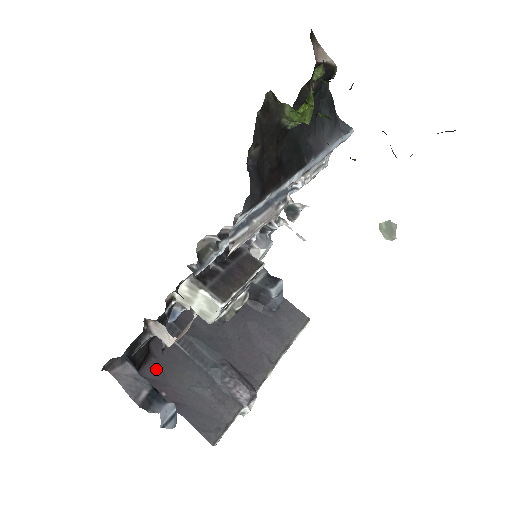
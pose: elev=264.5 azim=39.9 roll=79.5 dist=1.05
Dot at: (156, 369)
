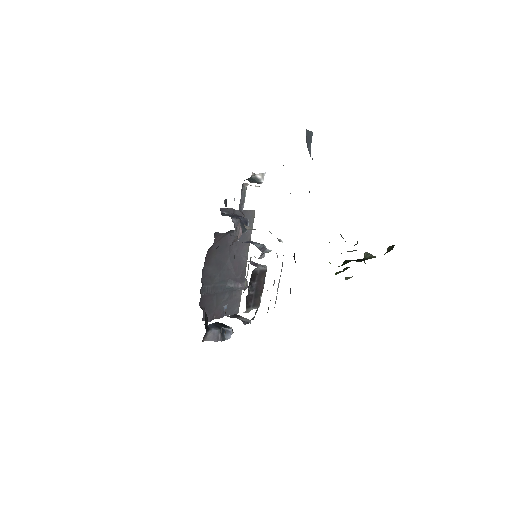
Dot at: (207, 312)
